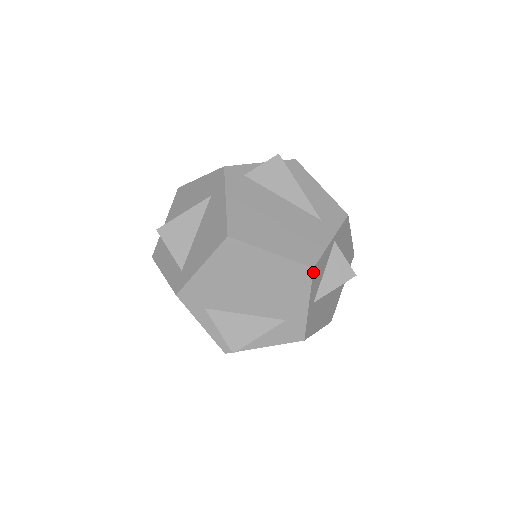
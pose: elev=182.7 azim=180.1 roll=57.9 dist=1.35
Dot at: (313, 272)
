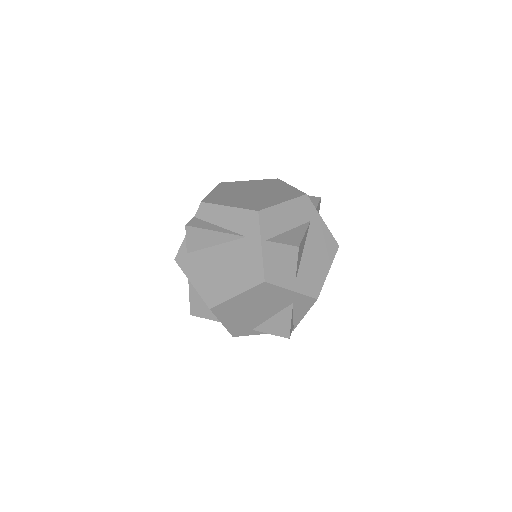
Dot at: (268, 282)
